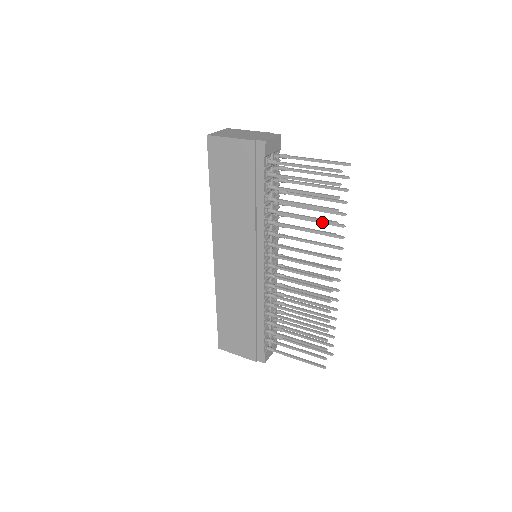
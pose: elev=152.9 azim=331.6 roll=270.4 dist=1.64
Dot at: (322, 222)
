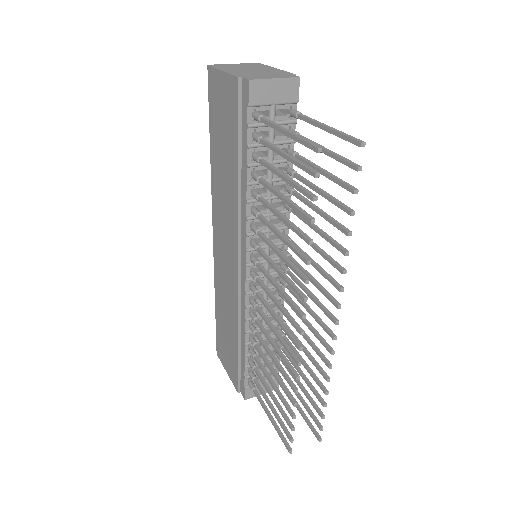
Dot at: (324, 236)
